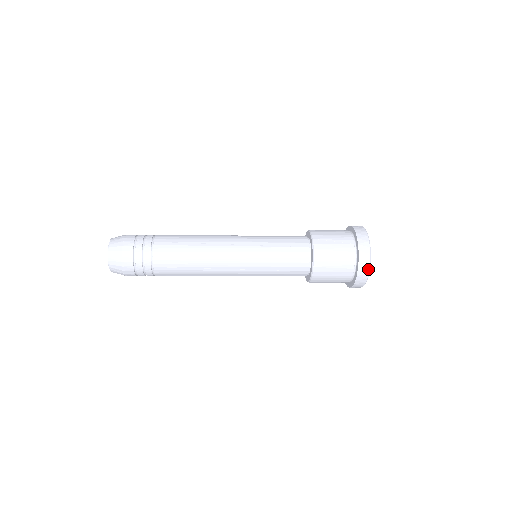
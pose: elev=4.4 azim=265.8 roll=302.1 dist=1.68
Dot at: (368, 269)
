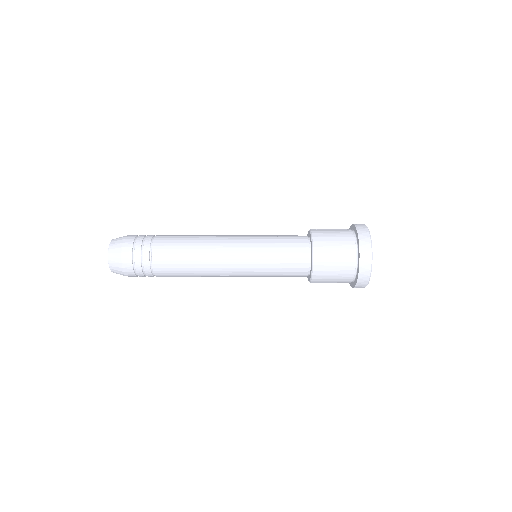
Dot at: (370, 245)
